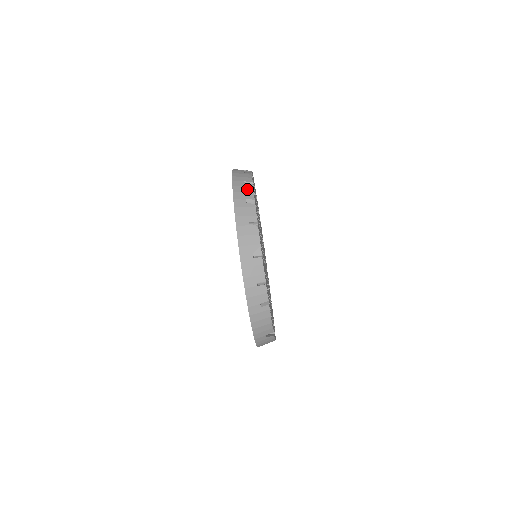
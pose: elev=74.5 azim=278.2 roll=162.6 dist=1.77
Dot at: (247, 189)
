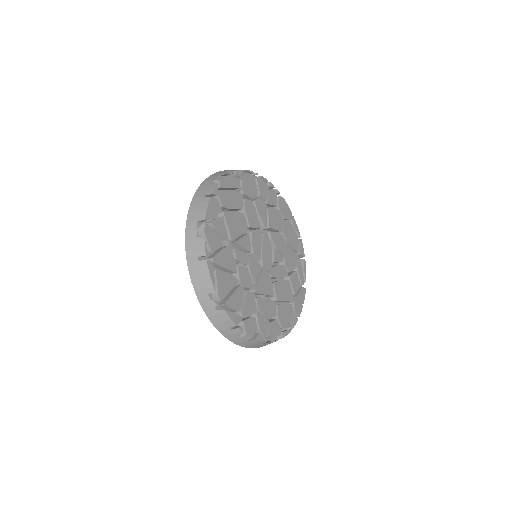
Dot at: (238, 335)
